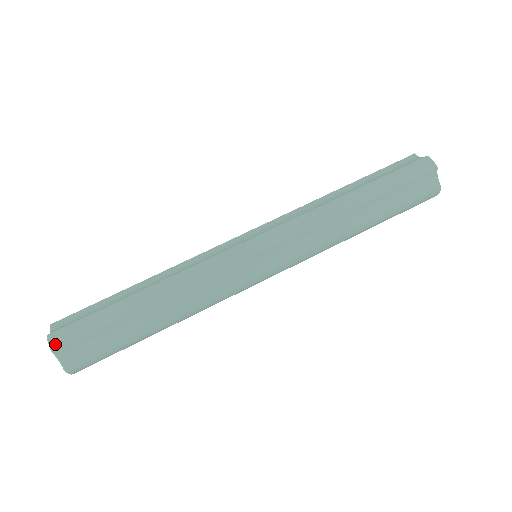
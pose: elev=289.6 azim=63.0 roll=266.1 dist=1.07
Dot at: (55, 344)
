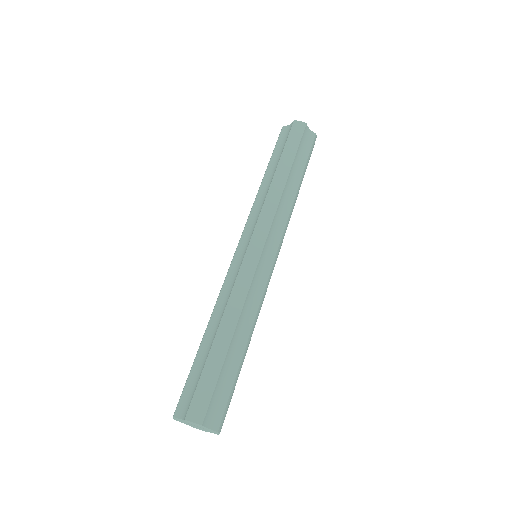
Dot at: (197, 419)
